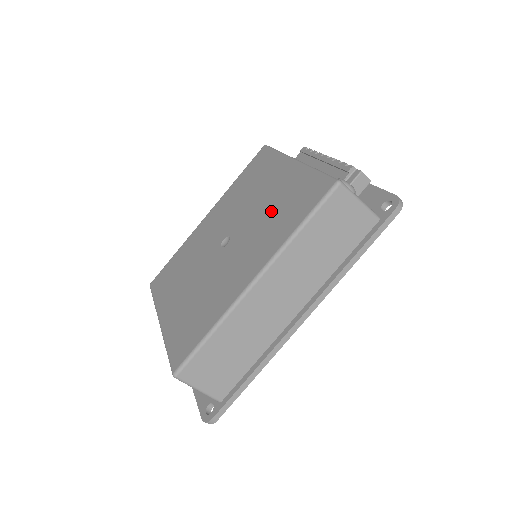
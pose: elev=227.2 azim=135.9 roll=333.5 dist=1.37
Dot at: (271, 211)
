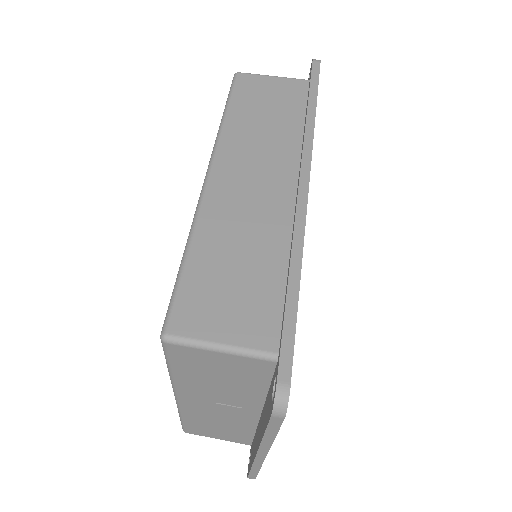
Dot at: occluded
